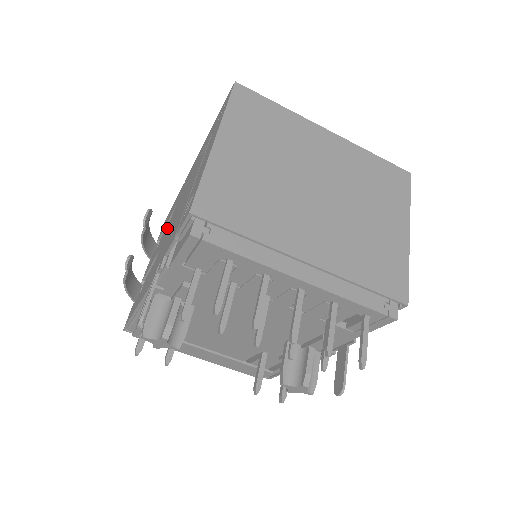
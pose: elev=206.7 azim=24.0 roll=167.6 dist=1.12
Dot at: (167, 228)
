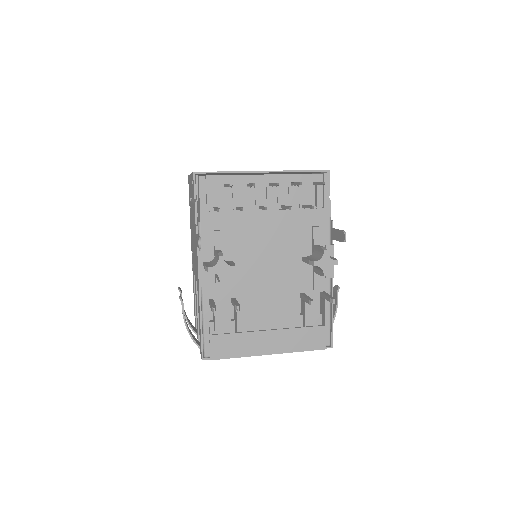
Dot at: occluded
